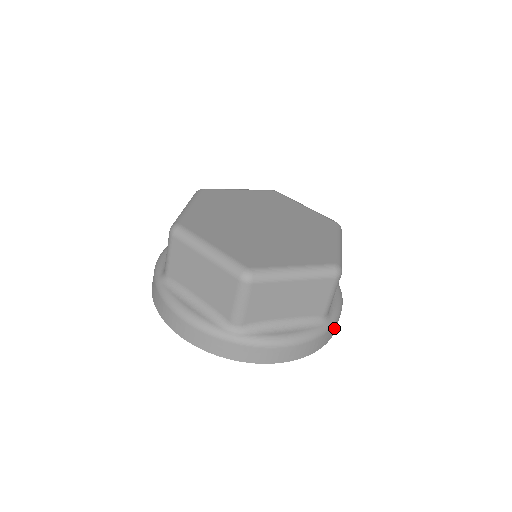
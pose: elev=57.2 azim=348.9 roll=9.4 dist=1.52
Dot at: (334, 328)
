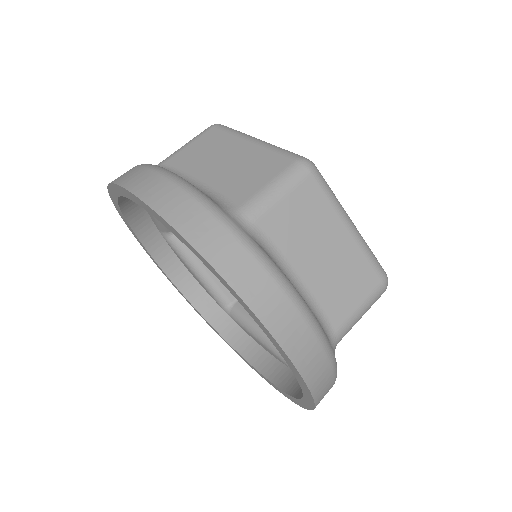
Dot at: (237, 259)
